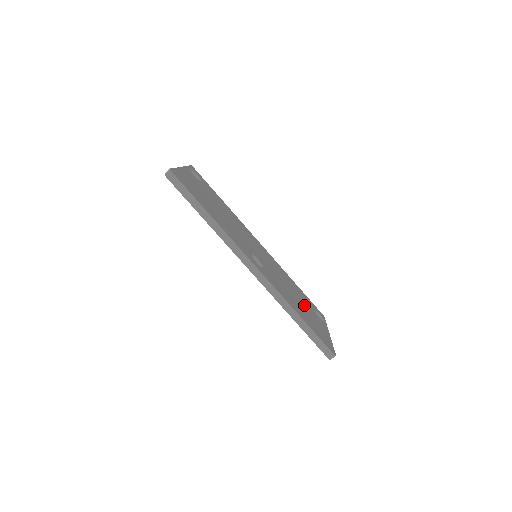
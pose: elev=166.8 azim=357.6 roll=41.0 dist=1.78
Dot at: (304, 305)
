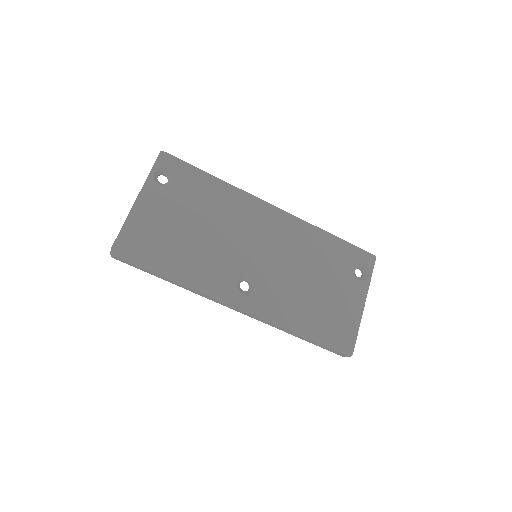
Dot at: (327, 285)
